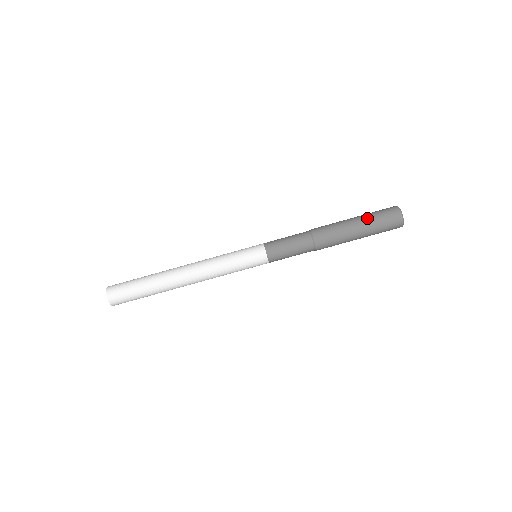
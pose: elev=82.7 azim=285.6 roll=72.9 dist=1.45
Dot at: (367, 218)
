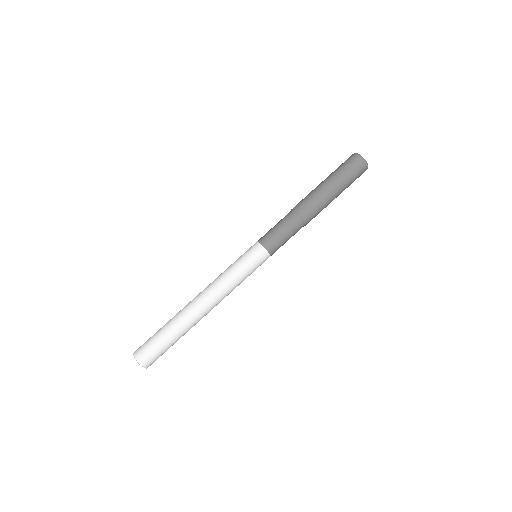
Dot at: (330, 174)
